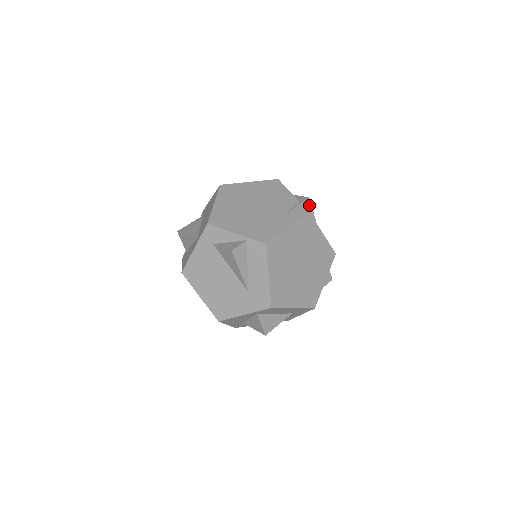
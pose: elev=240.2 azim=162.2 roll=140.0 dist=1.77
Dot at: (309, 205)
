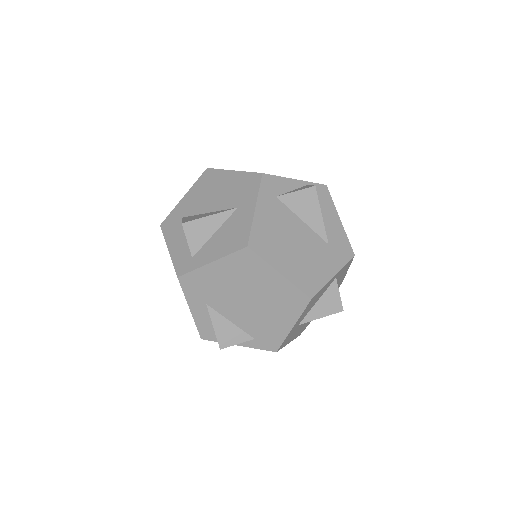
Dot at: occluded
